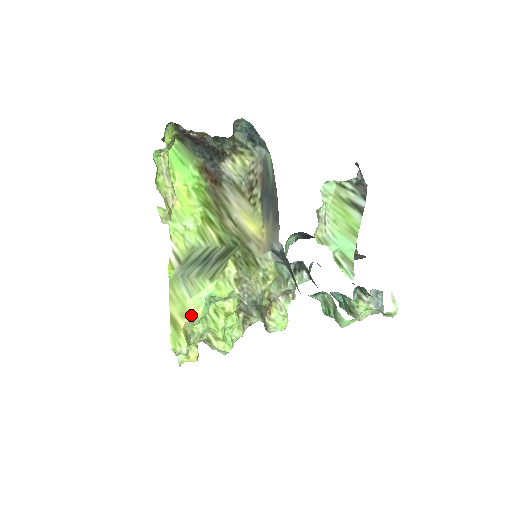
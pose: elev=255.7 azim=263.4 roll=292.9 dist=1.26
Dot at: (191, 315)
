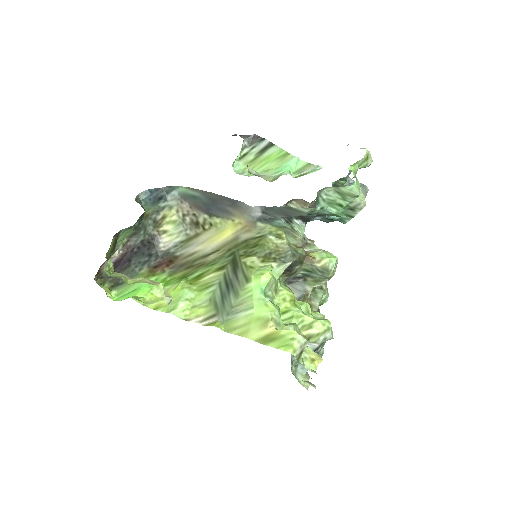
Dot at: (269, 314)
